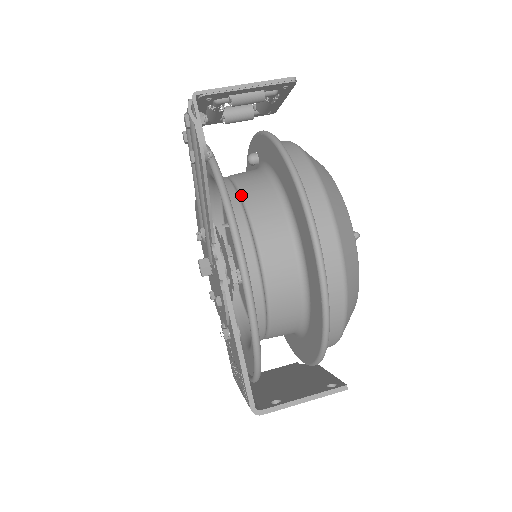
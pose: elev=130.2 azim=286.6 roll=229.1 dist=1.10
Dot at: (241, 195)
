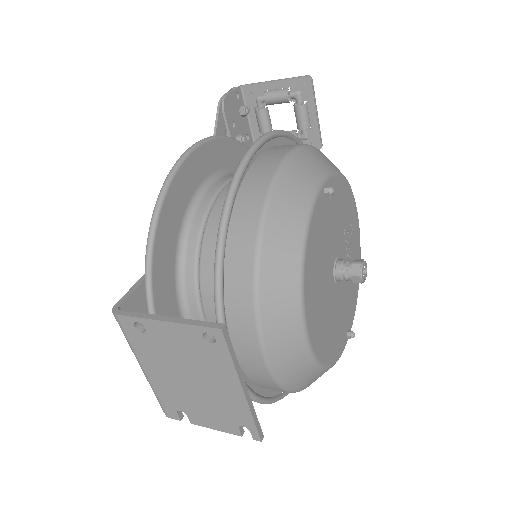
Dot at: occluded
